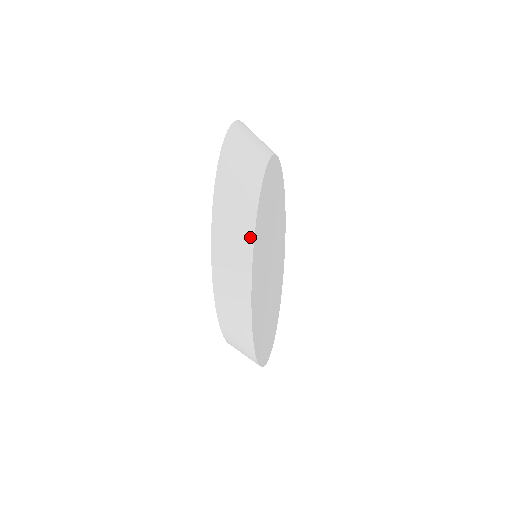
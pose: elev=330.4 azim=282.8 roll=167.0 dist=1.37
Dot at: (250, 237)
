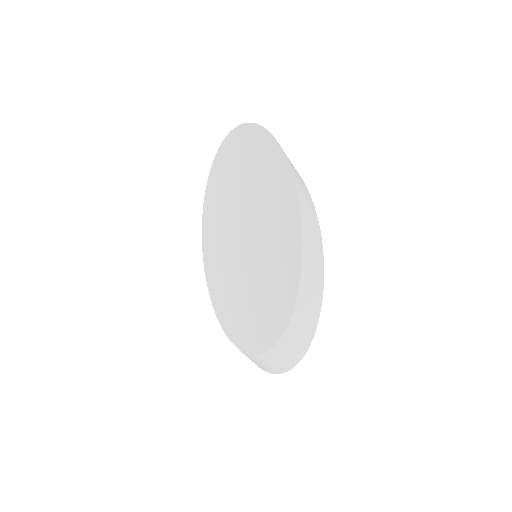
Dot at: (306, 188)
